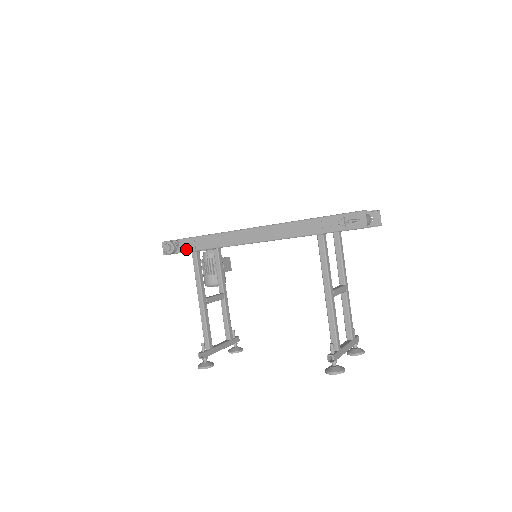
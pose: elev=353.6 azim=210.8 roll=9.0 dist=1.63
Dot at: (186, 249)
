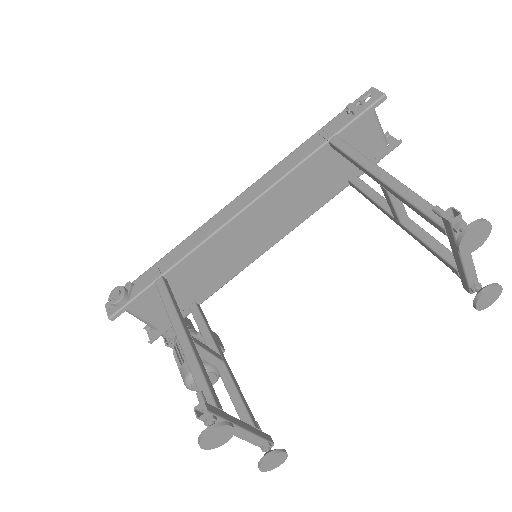
Dot at: (145, 284)
